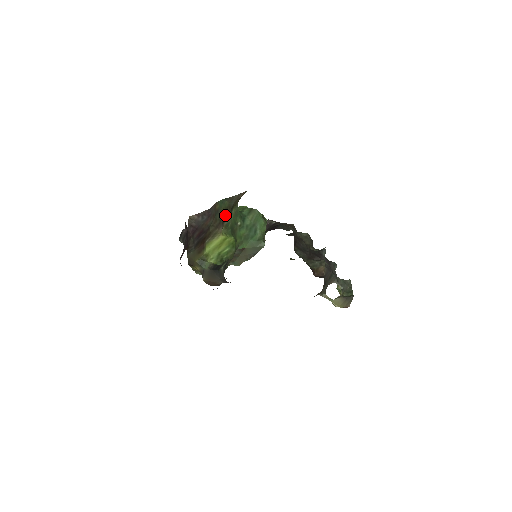
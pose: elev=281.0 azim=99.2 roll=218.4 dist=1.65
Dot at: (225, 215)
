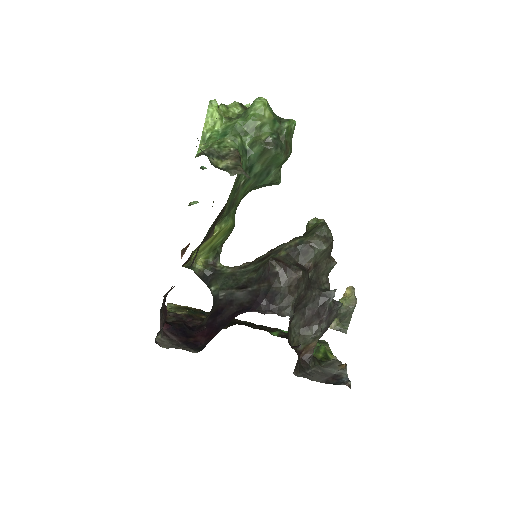
Dot at: (217, 219)
